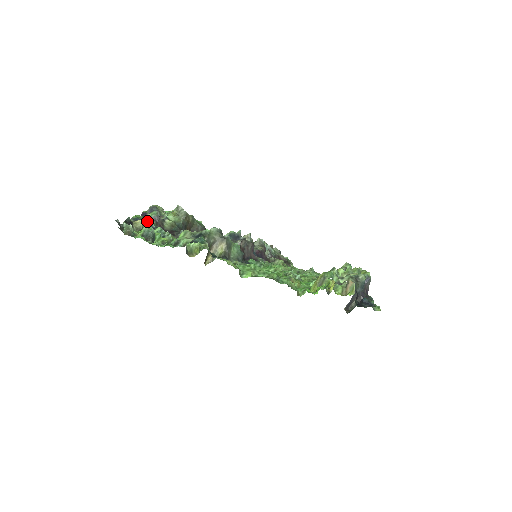
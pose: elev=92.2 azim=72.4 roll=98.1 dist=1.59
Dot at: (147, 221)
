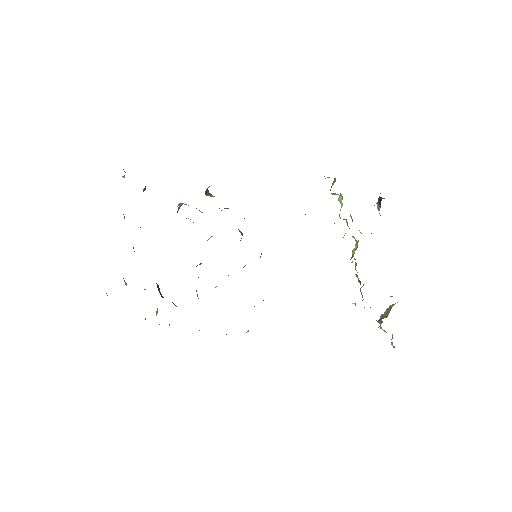
Dot at: occluded
